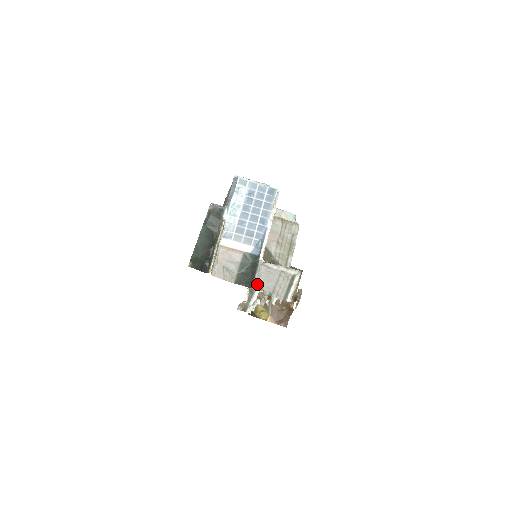
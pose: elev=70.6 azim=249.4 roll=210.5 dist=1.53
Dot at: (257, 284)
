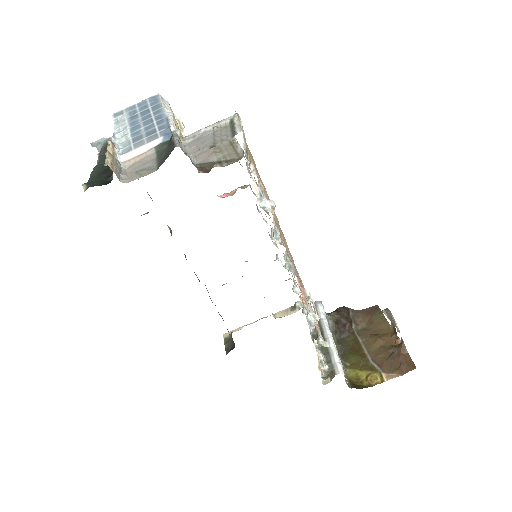
Dot at: (188, 153)
